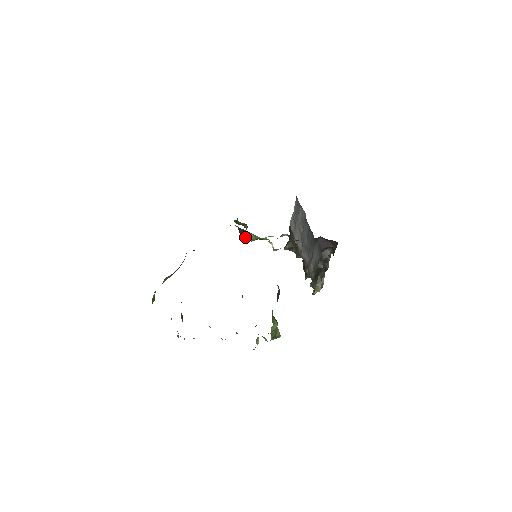
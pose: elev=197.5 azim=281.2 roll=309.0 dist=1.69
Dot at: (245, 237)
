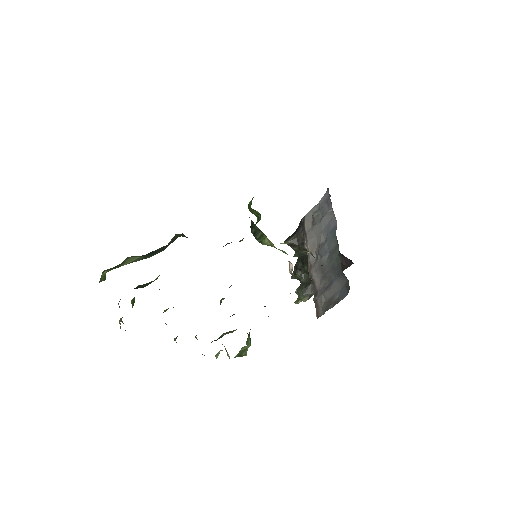
Dot at: (256, 237)
